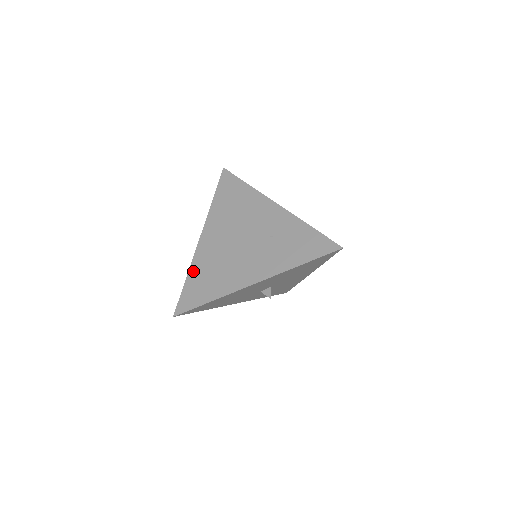
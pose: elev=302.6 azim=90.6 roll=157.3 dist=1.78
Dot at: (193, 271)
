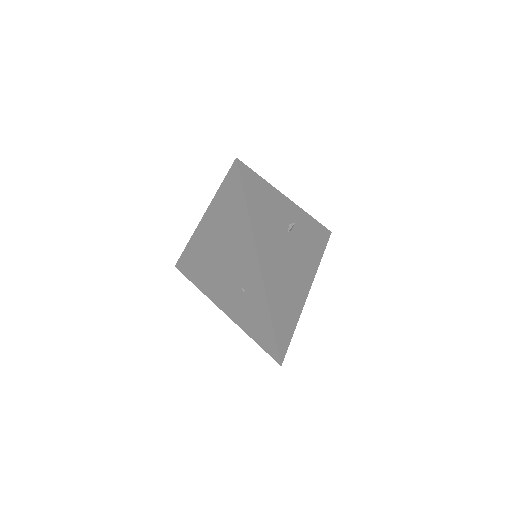
Dot at: (190, 247)
